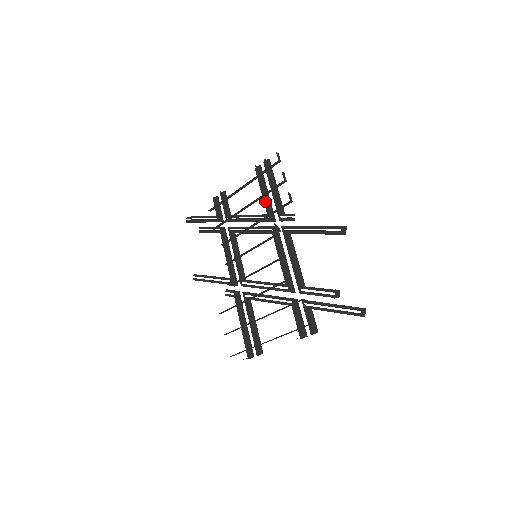
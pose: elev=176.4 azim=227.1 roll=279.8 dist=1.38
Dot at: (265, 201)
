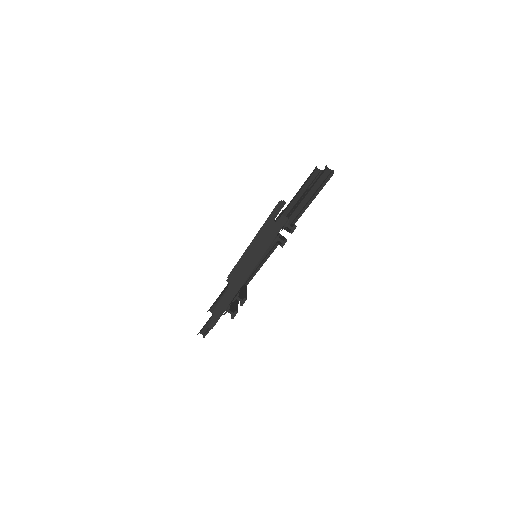
Dot at: occluded
